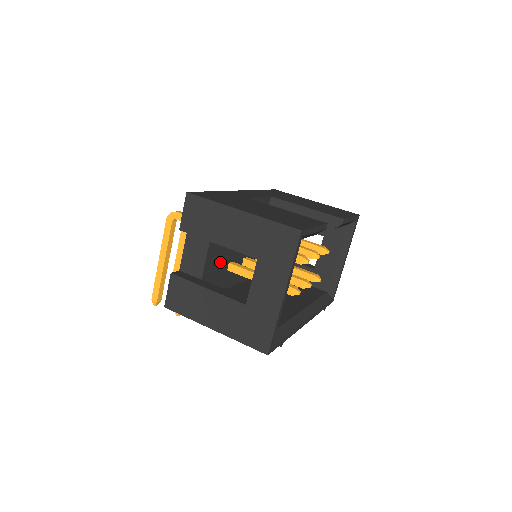
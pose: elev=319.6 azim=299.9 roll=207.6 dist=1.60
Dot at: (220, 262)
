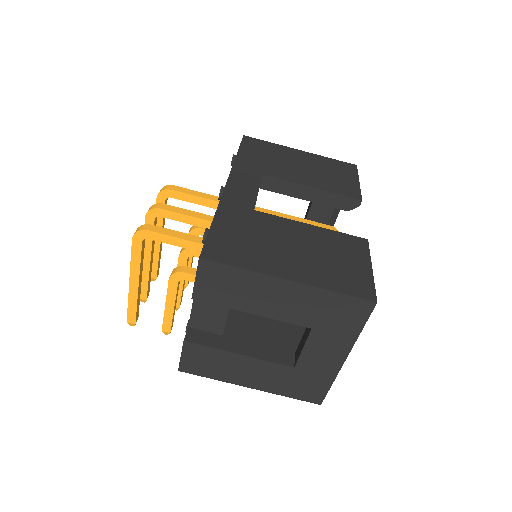
Dot at: occluded
